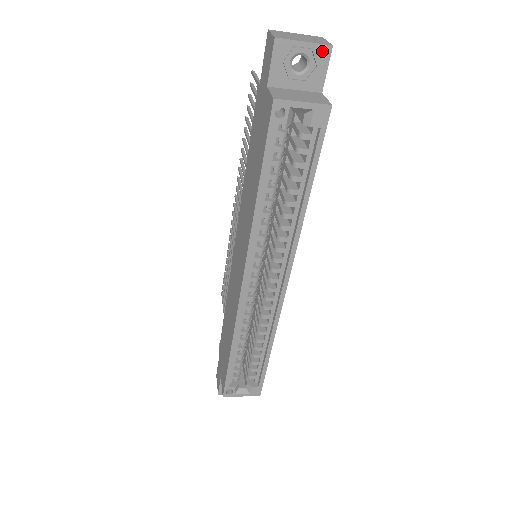
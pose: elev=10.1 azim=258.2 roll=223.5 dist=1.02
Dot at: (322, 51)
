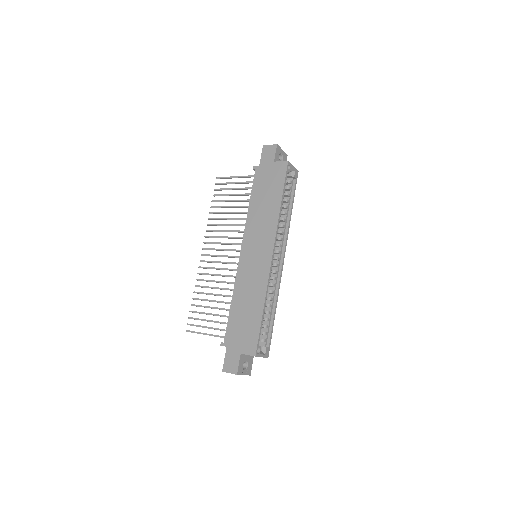
Dot at: (285, 155)
